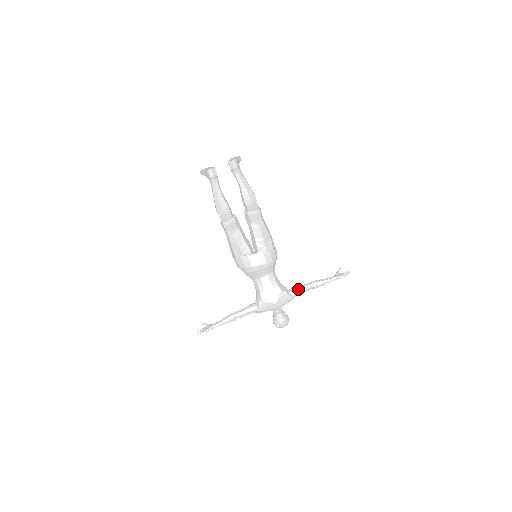
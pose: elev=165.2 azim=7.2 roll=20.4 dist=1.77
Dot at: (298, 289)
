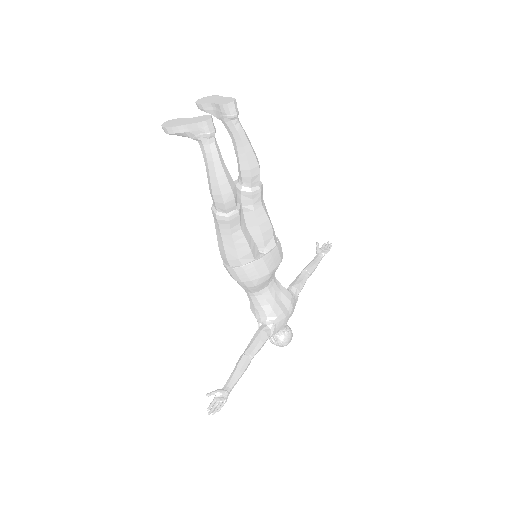
Dot at: (300, 284)
